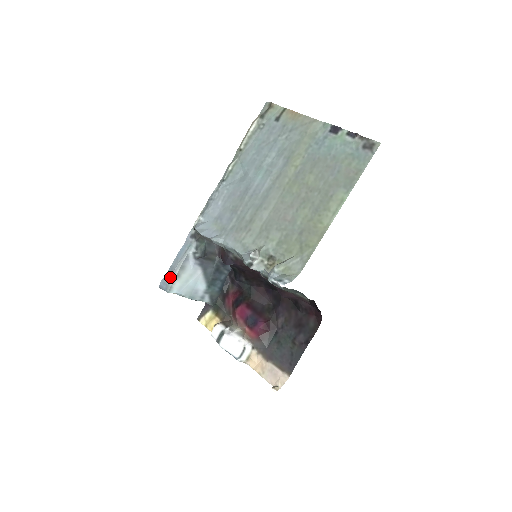
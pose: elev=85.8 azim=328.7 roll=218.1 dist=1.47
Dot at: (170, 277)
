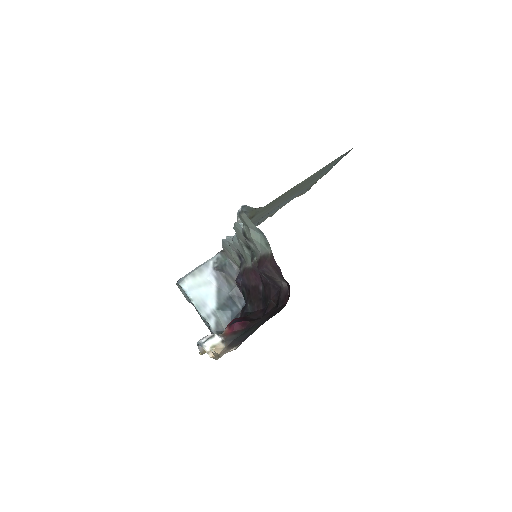
Dot at: (187, 274)
